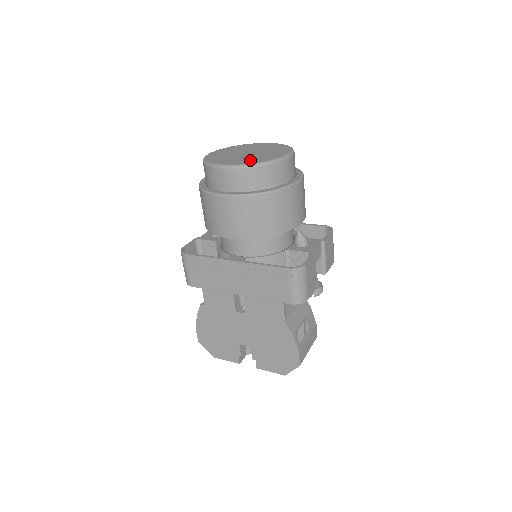
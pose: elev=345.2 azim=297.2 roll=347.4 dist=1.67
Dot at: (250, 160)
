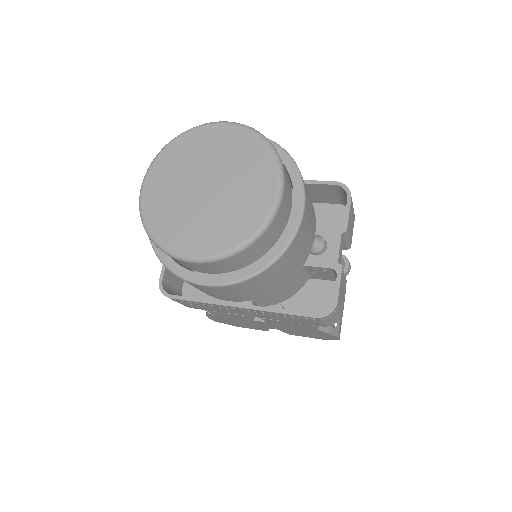
Dot at: (223, 232)
